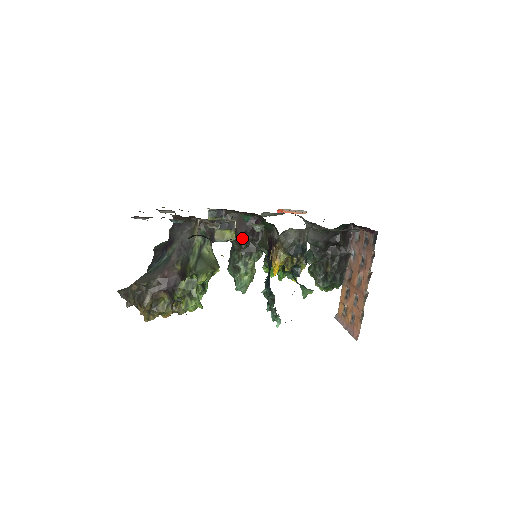
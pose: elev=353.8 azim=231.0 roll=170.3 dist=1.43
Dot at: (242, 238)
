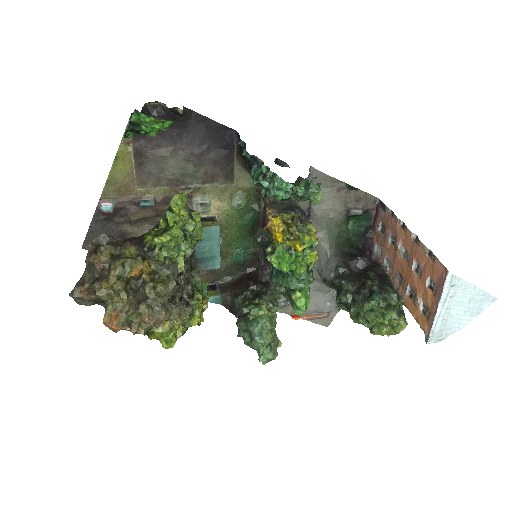
Dot at: (244, 289)
